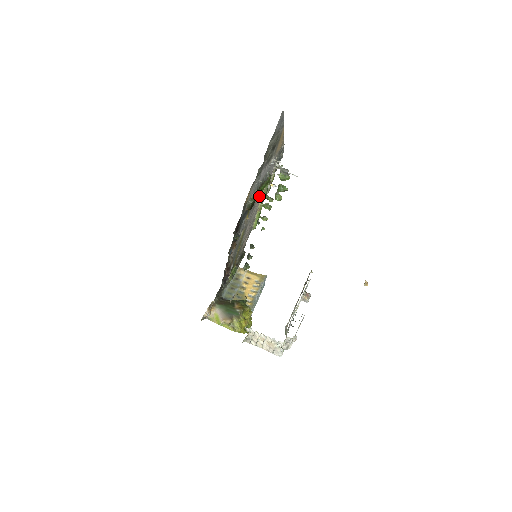
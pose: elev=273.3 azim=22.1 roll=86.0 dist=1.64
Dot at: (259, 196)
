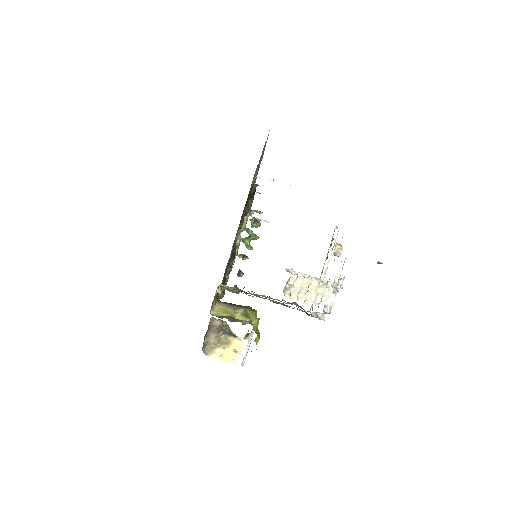
Dot at: occluded
